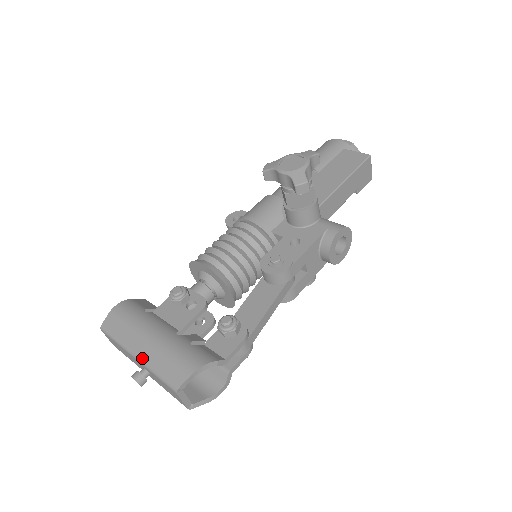
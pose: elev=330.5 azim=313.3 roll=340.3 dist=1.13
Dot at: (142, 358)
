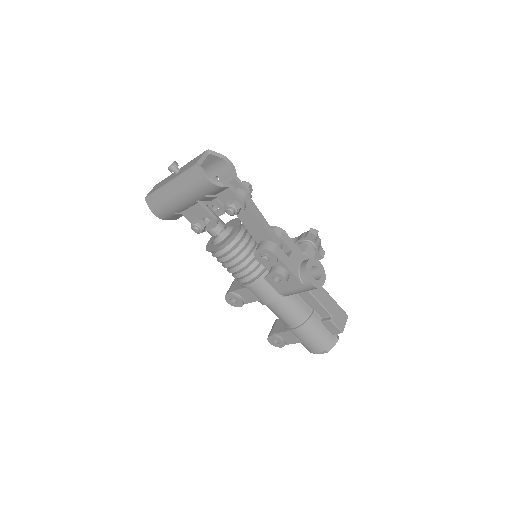
Dot at: occluded
